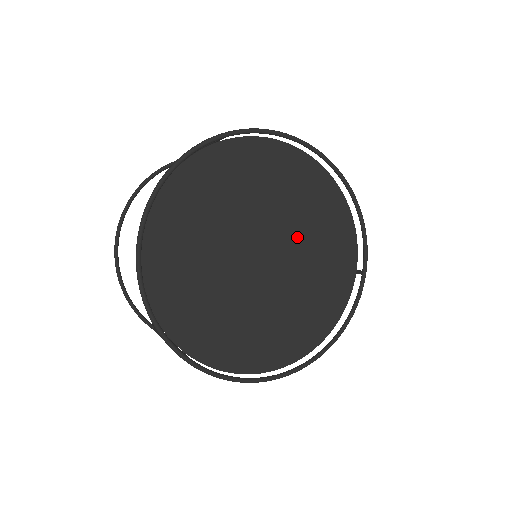
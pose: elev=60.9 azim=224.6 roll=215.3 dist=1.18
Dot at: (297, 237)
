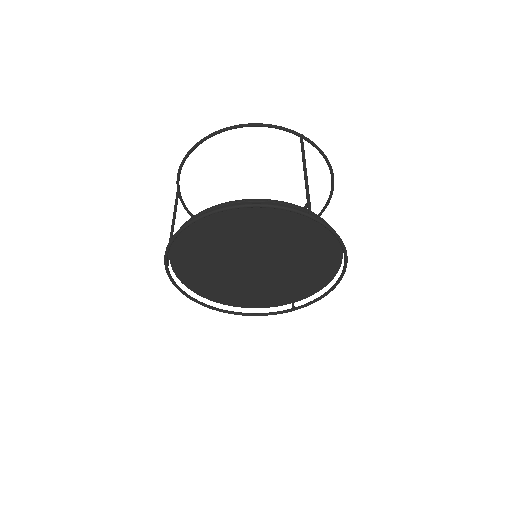
Dot at: (285, 272)
